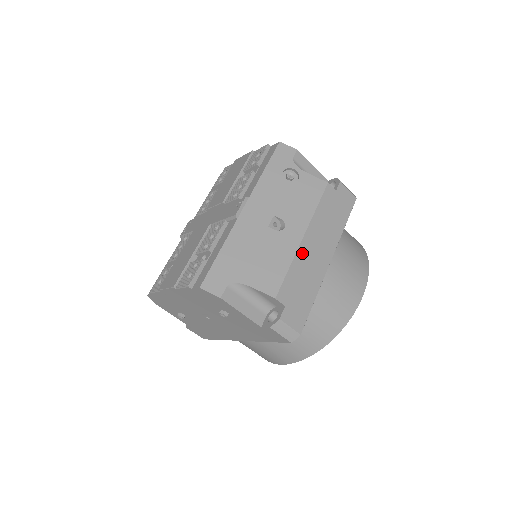
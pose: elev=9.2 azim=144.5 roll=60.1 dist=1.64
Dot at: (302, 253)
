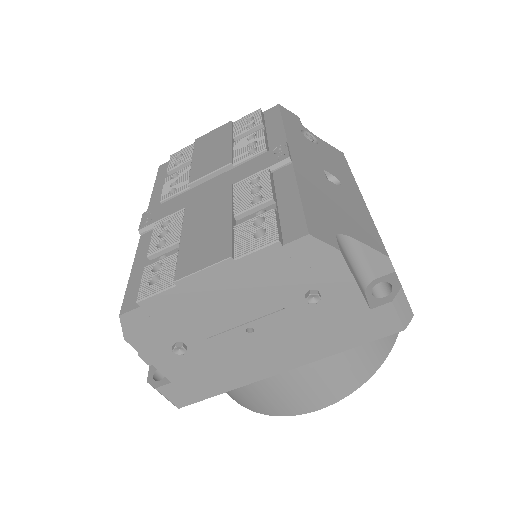
Dot at: occluded
